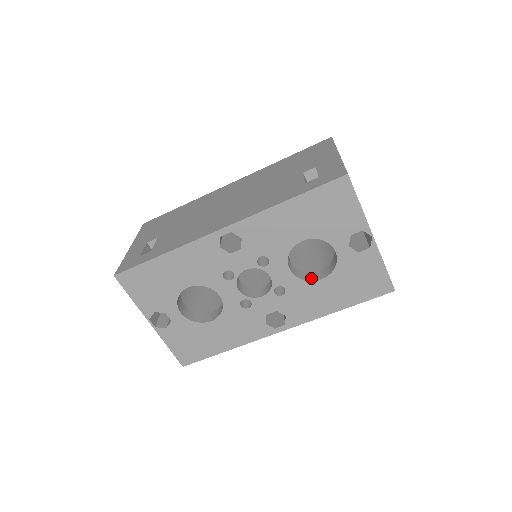
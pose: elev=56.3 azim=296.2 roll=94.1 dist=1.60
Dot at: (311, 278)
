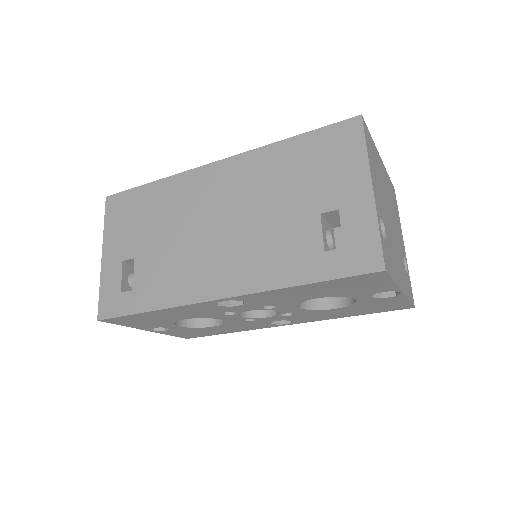
Dot at: (323, 305)
